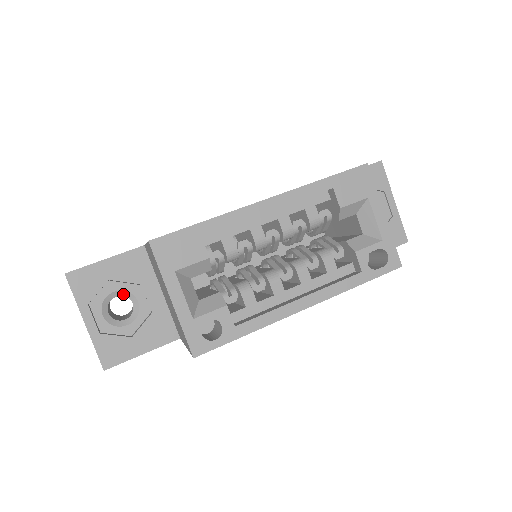
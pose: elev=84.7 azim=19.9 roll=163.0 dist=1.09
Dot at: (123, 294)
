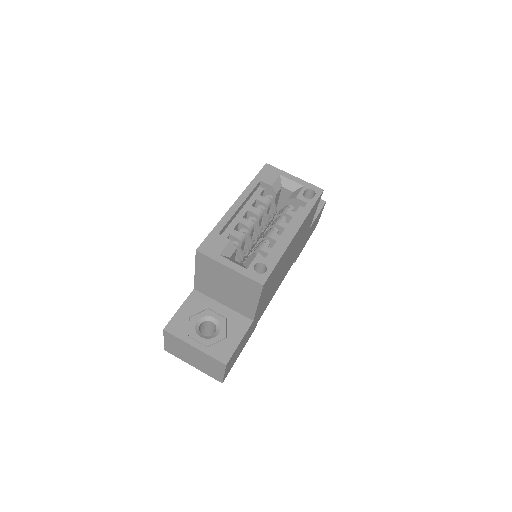
Dot at: (203, 320)
